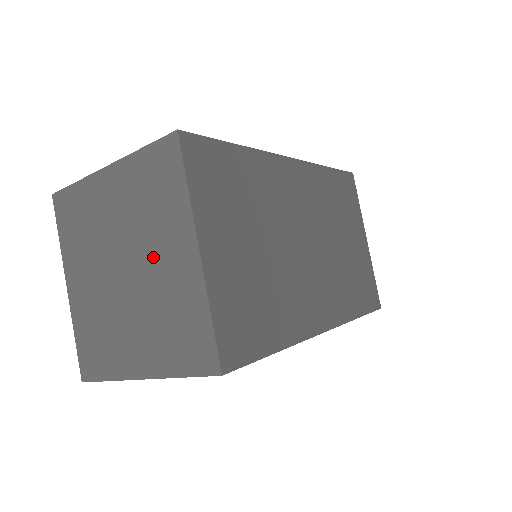
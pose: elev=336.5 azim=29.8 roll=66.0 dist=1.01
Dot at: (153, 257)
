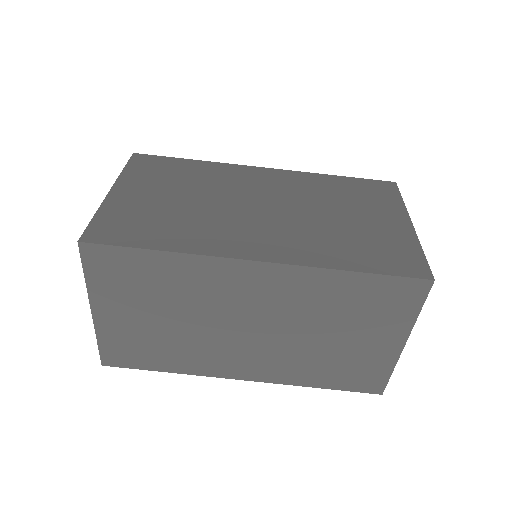
Dot at: occluded
